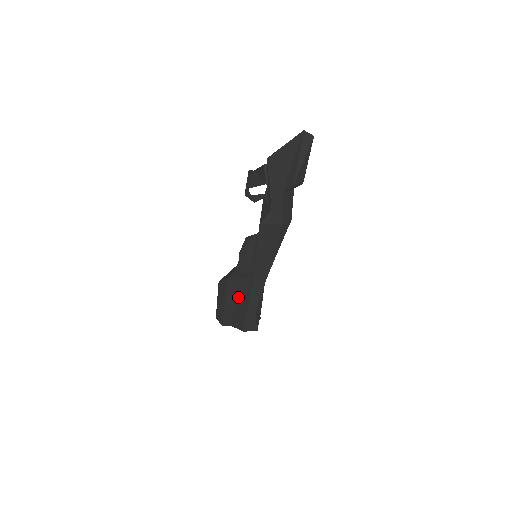
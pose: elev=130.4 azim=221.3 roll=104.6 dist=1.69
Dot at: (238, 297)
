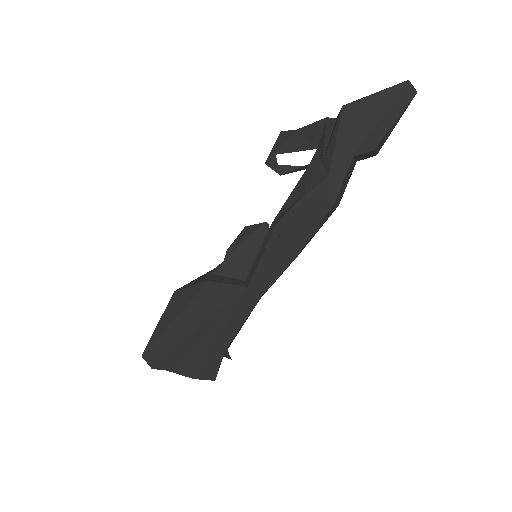
Dot at: (206, 318)
